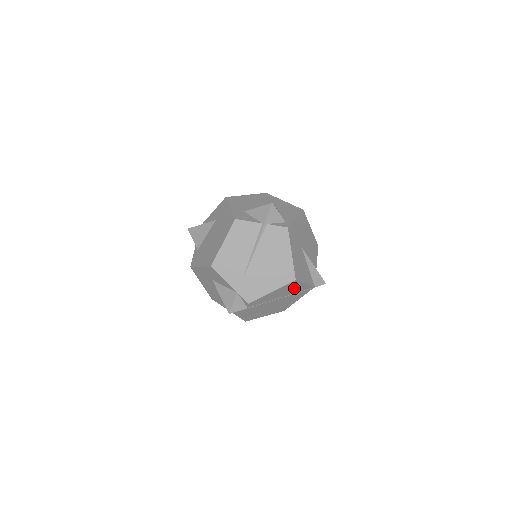
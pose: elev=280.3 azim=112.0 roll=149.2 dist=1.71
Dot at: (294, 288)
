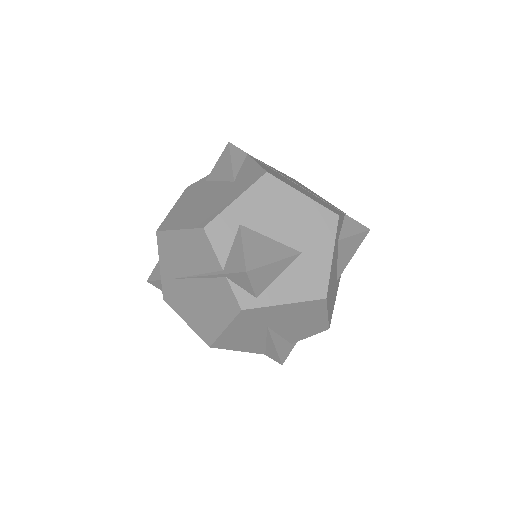
Dot at: occluded
